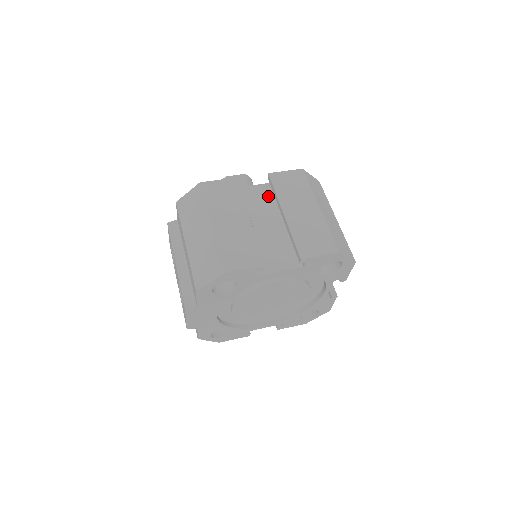
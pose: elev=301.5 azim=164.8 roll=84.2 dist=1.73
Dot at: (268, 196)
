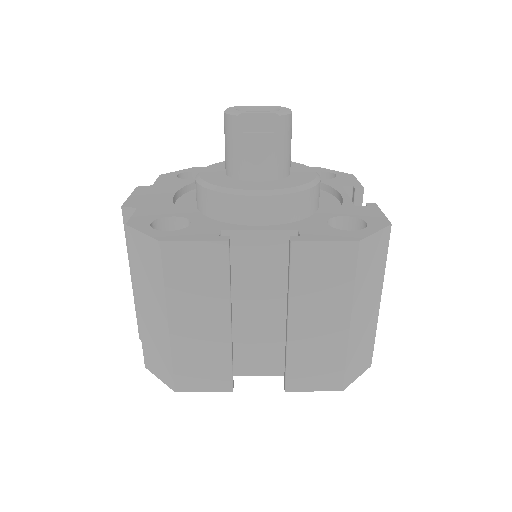
Dot at: (282, 257)
